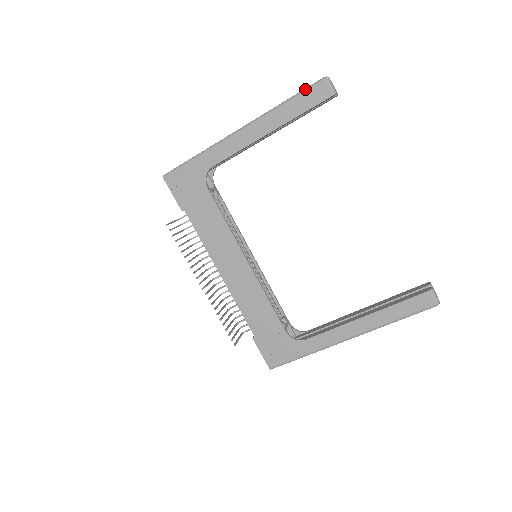
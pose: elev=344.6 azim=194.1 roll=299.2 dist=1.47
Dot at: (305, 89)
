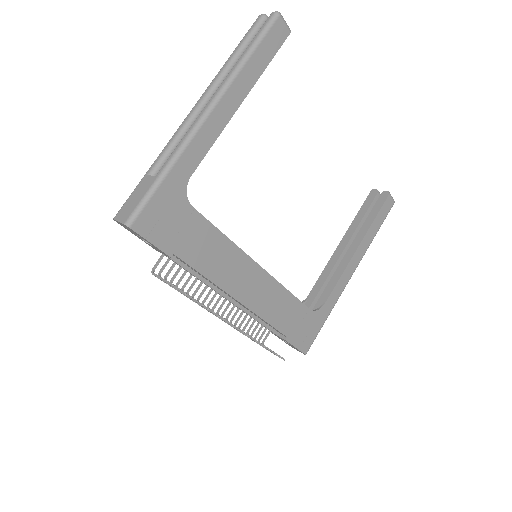
Dot at: (263, 33)
